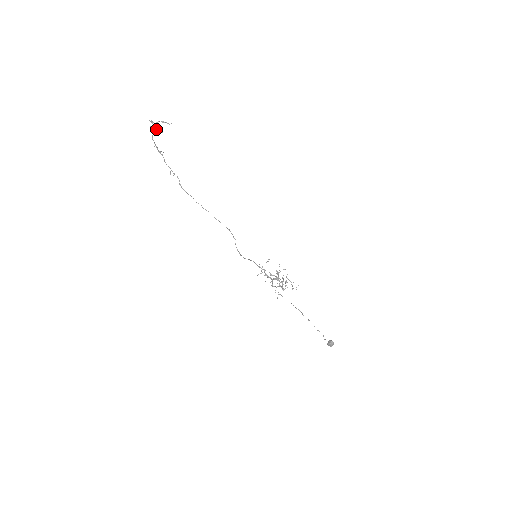
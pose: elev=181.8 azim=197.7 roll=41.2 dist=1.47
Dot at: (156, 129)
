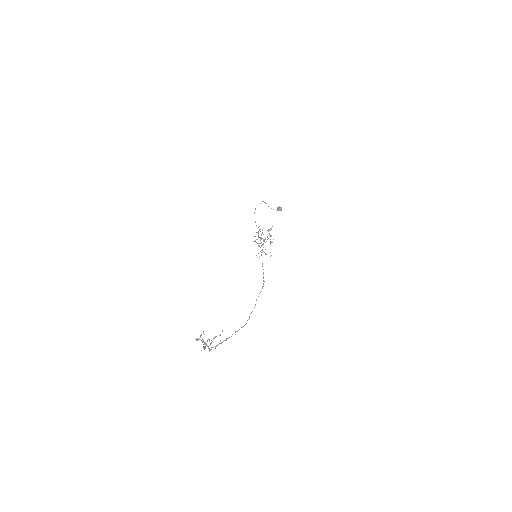
Dot at: (204, 342)
